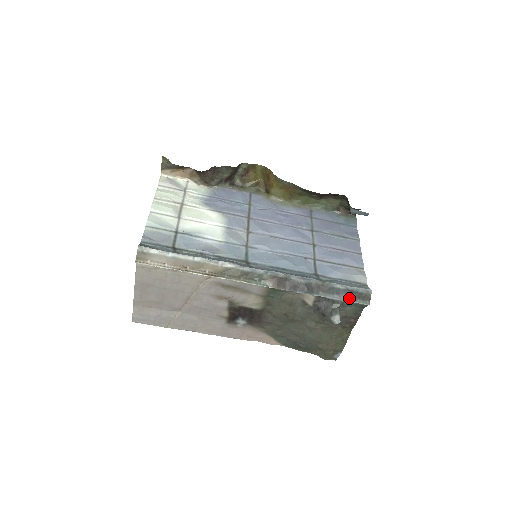
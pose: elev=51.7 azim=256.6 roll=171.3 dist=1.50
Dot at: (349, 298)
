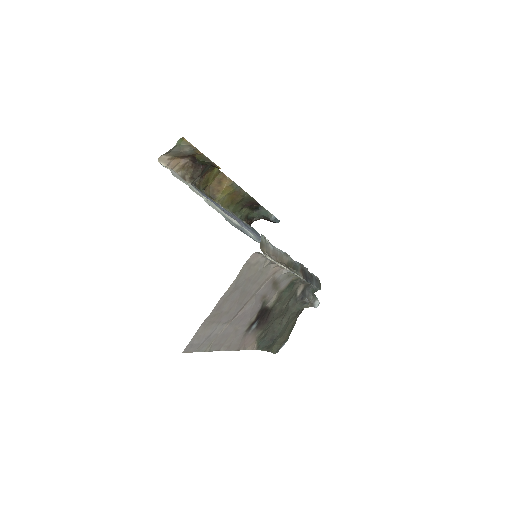
Dot at: (317, 285)
